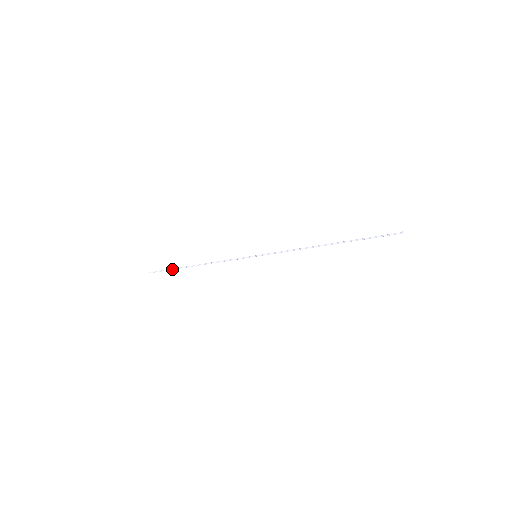
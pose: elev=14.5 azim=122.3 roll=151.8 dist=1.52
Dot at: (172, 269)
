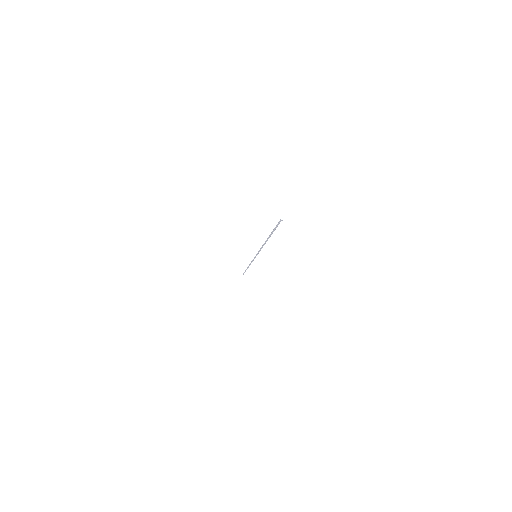
Dot at: (245, 271)
